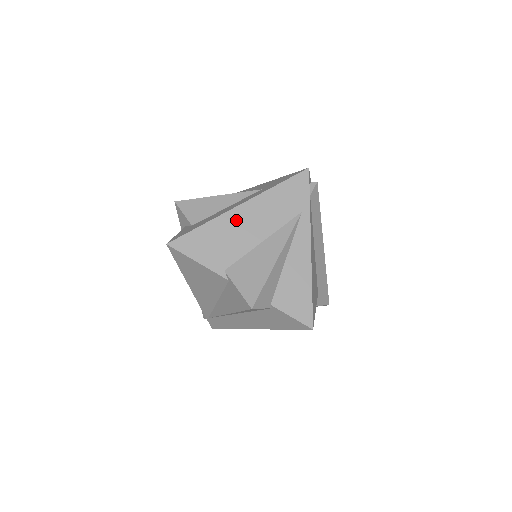
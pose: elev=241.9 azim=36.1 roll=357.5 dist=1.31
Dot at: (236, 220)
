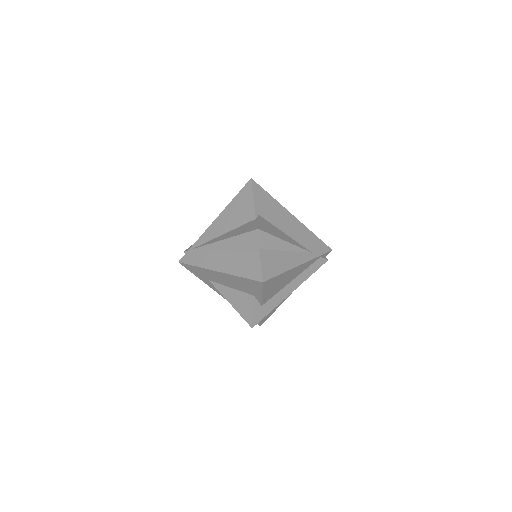
Dot at: (285, 215)
